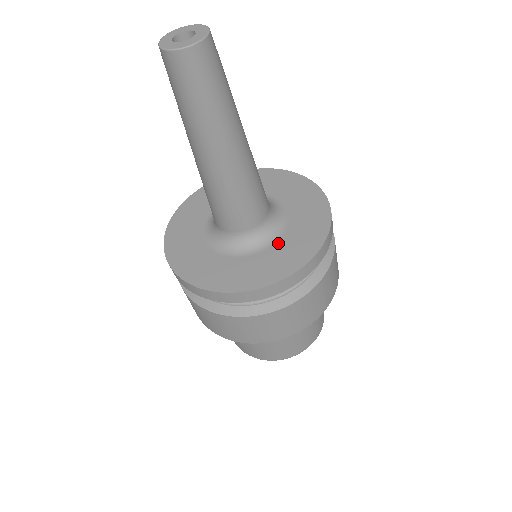
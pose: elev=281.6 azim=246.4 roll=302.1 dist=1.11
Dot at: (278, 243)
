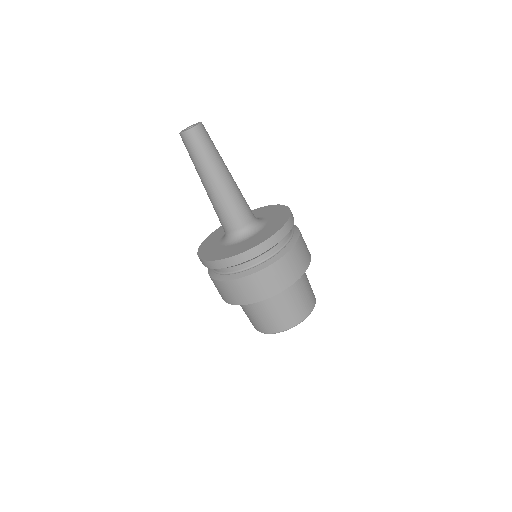
Dot at: (269, 220)
